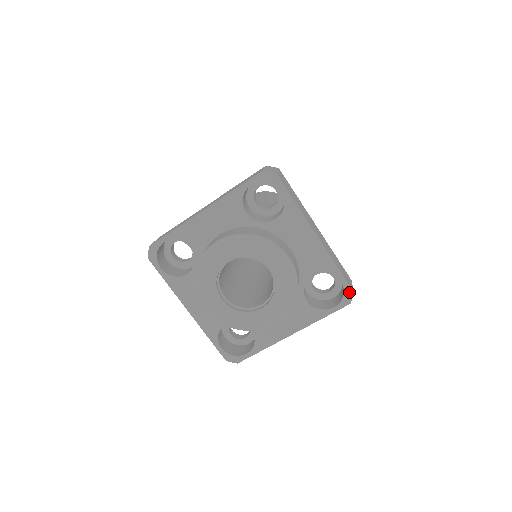
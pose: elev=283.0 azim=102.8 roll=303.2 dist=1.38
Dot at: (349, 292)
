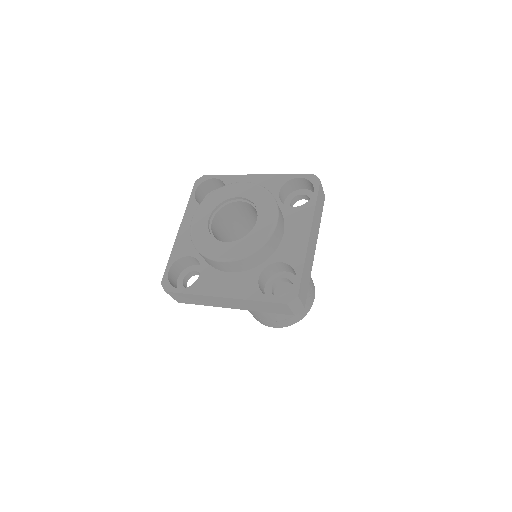
Dot at: (295, 293)
